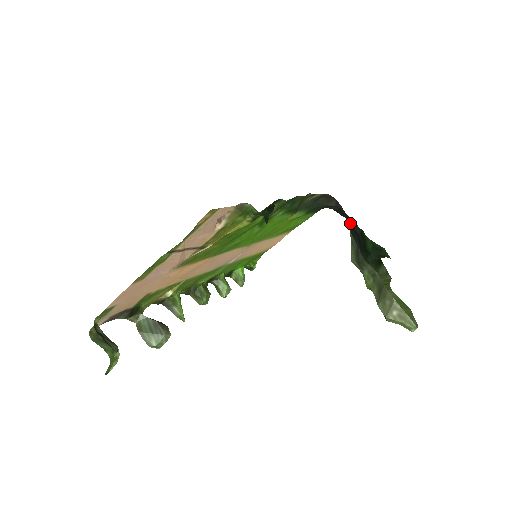
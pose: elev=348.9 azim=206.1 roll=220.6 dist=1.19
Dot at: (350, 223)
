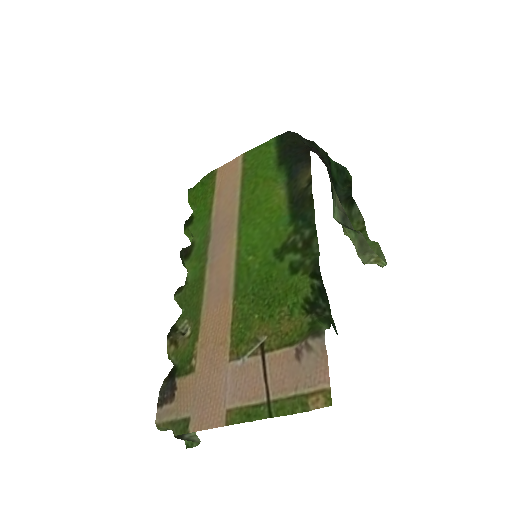
Dot at: (327, 170)
